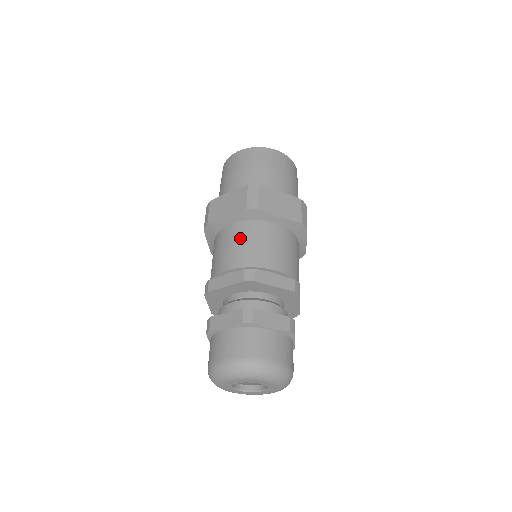
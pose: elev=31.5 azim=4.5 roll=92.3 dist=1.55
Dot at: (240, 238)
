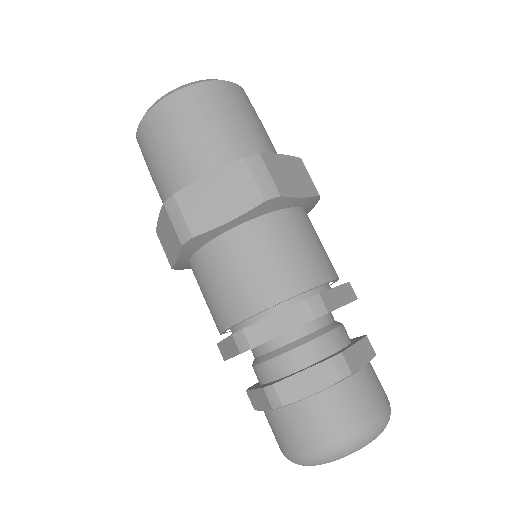
Dot at: (265, 249)
